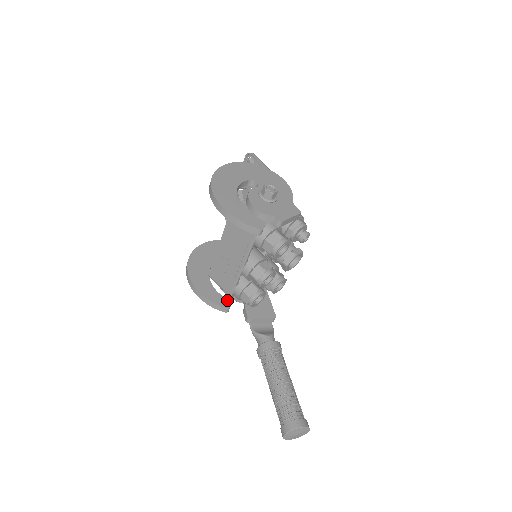
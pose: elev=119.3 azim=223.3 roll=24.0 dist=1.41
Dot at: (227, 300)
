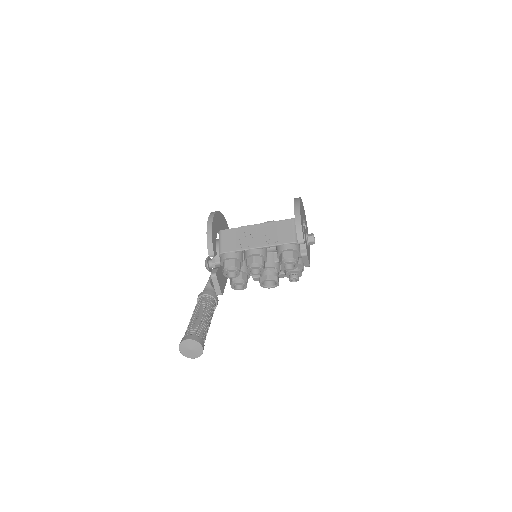
Dot at: (216, 252)
